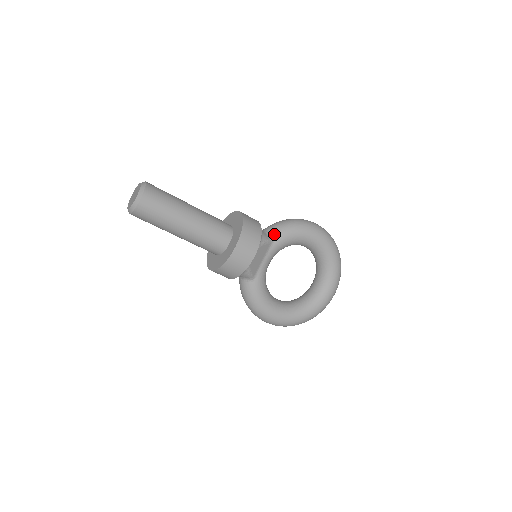
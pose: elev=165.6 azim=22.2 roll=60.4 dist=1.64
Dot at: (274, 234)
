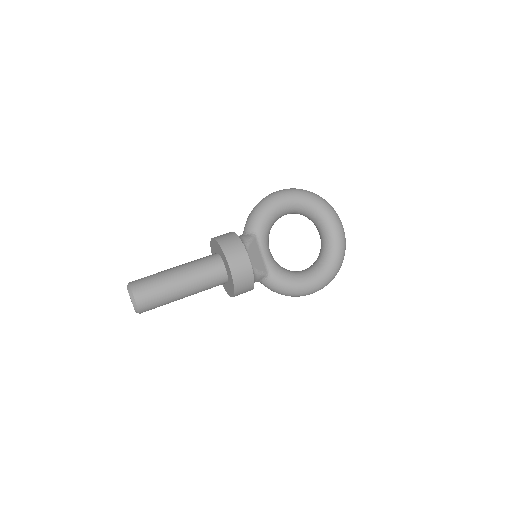
Dot at: (251, 229)
